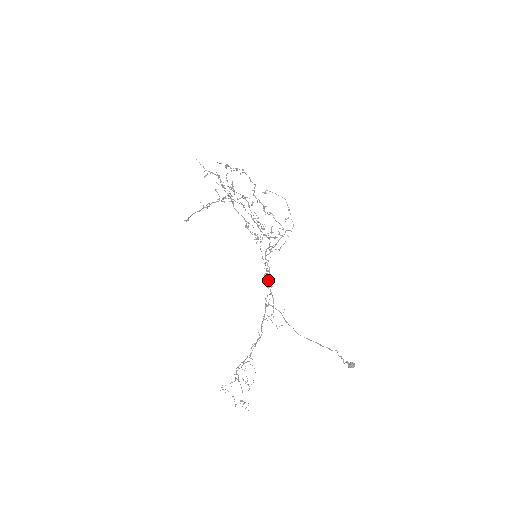
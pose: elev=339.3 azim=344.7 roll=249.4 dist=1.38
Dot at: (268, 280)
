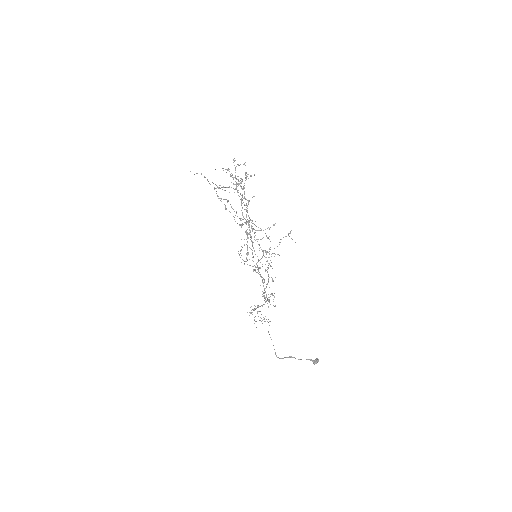
Dot at: occluded
